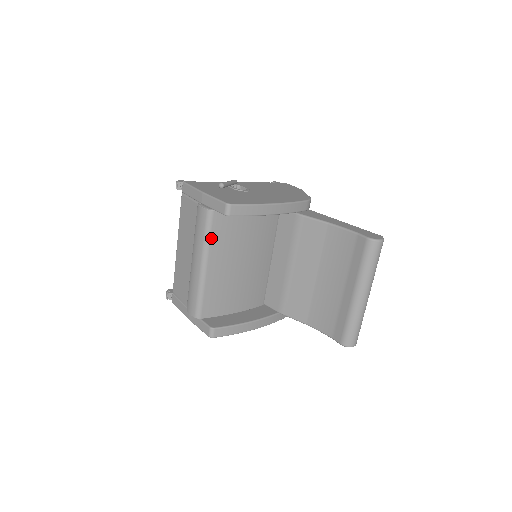
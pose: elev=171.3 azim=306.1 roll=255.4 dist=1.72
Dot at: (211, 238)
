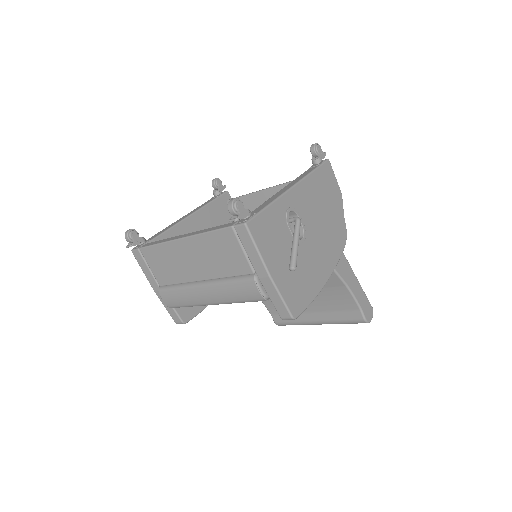
Dot at: occluded
